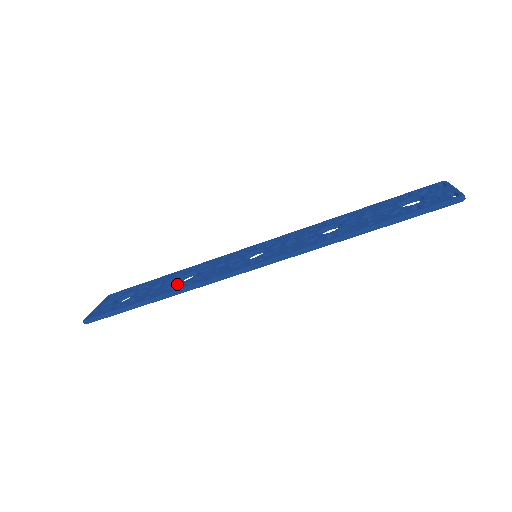
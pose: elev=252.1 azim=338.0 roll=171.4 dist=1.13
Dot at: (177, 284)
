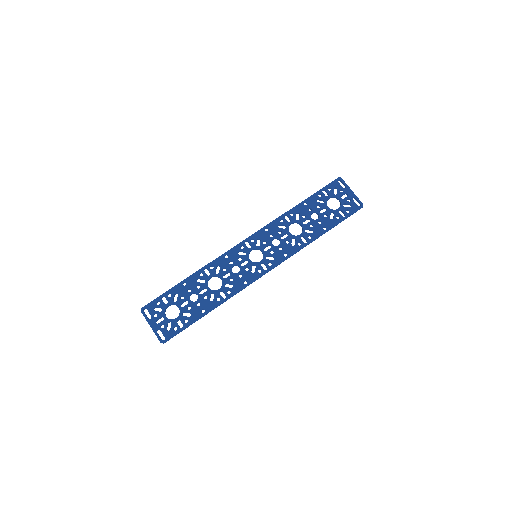
Dot at: (217, 293)
